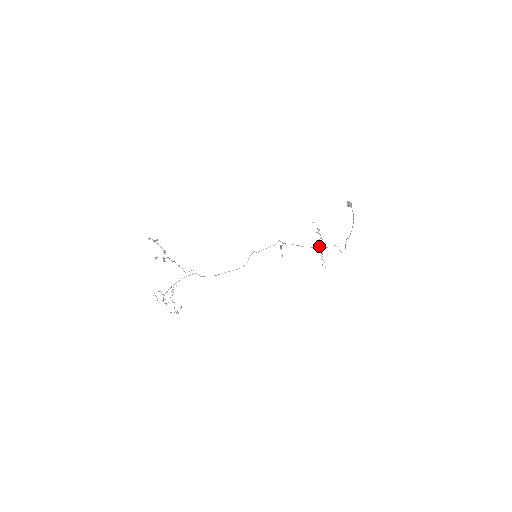
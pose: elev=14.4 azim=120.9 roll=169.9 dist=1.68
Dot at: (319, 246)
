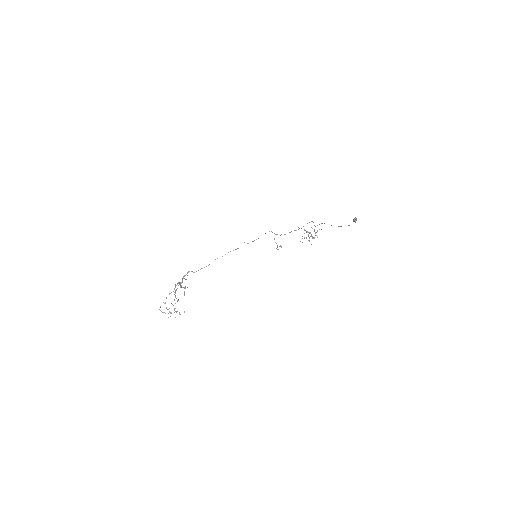
Dot at: occluded
